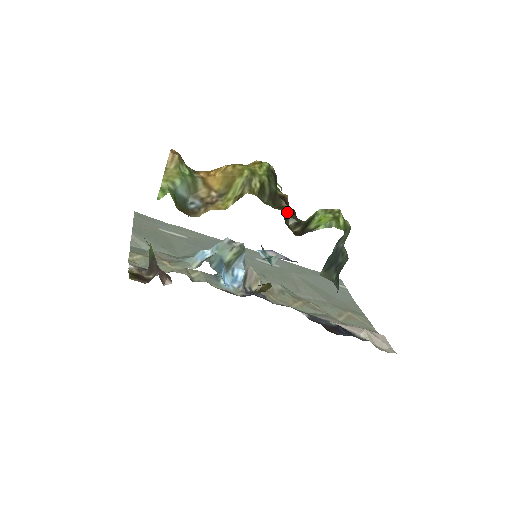
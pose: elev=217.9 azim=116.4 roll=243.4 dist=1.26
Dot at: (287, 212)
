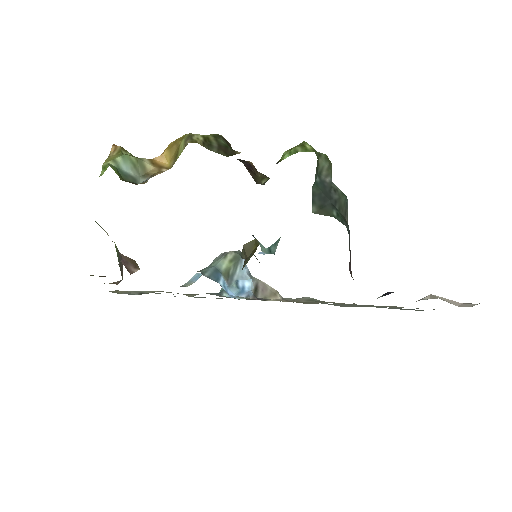
Dot at: occluded
